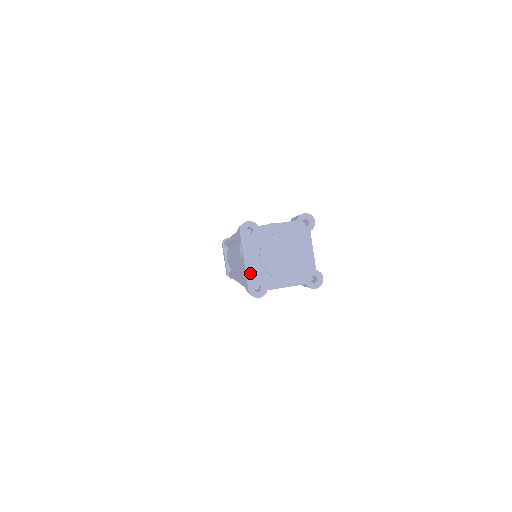
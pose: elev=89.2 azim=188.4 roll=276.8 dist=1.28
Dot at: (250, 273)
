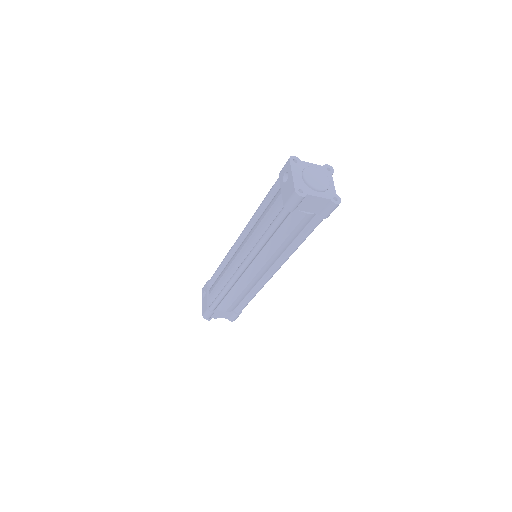
Dot at: (296, 182)
